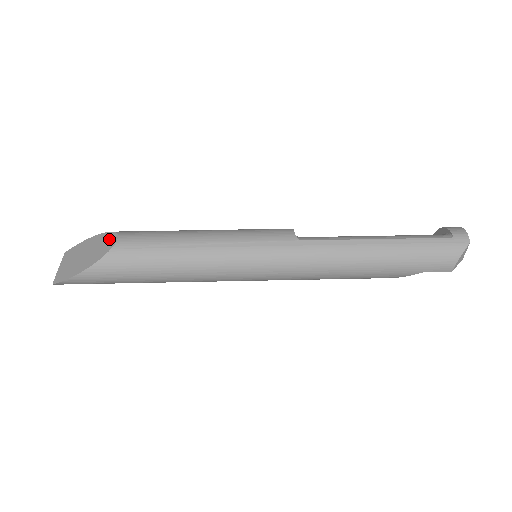
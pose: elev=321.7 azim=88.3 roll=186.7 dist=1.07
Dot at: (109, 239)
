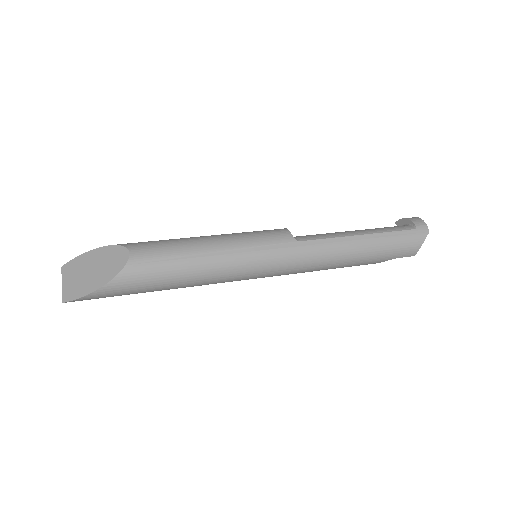
Dot at: (118, 254)
